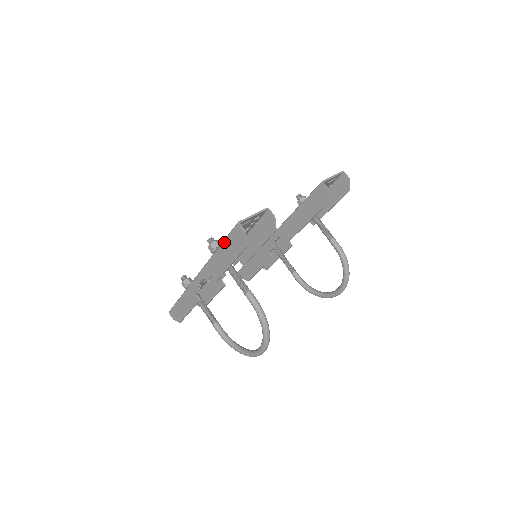
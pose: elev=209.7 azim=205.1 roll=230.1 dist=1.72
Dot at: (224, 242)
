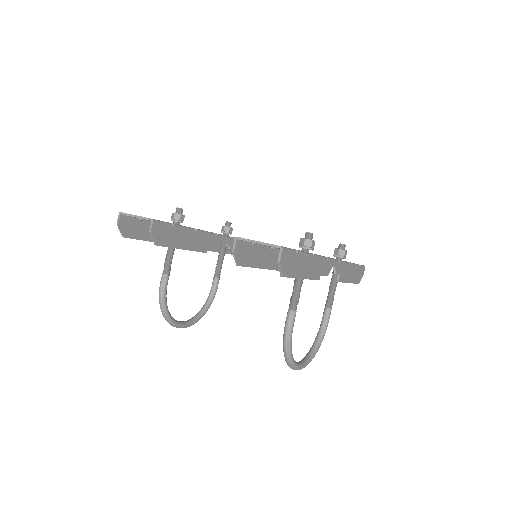
Dot at: (145, 220)
